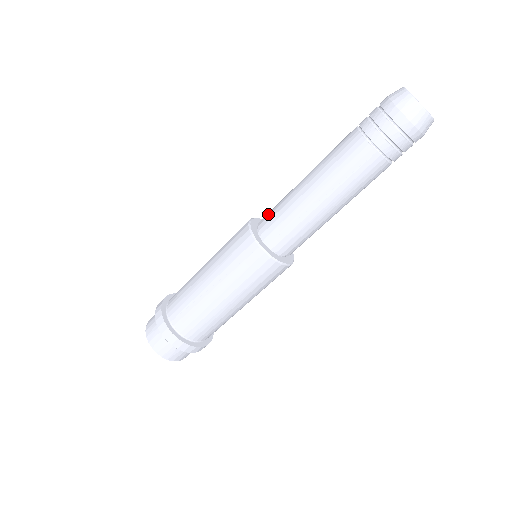
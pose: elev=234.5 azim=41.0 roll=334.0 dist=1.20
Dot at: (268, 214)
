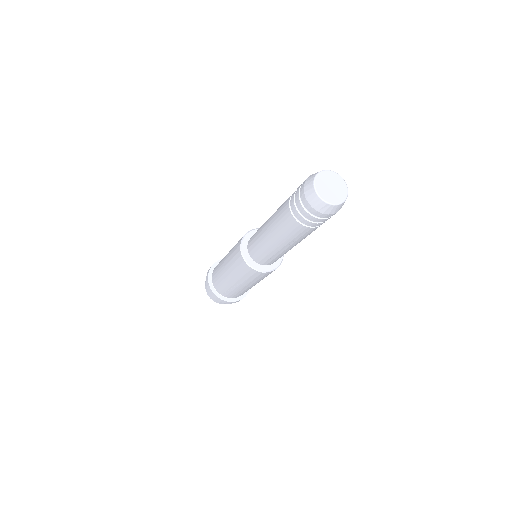
Dot at: (252, 246)
